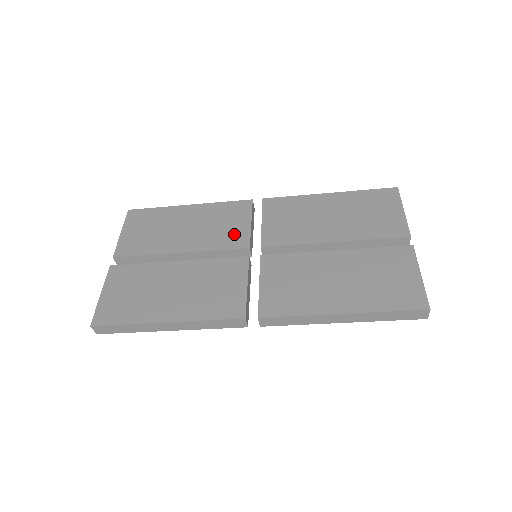
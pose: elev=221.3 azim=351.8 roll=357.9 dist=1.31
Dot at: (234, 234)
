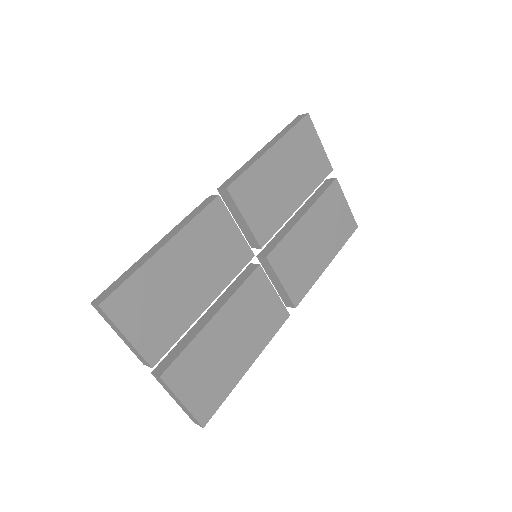
Dot at: (235, 251)
